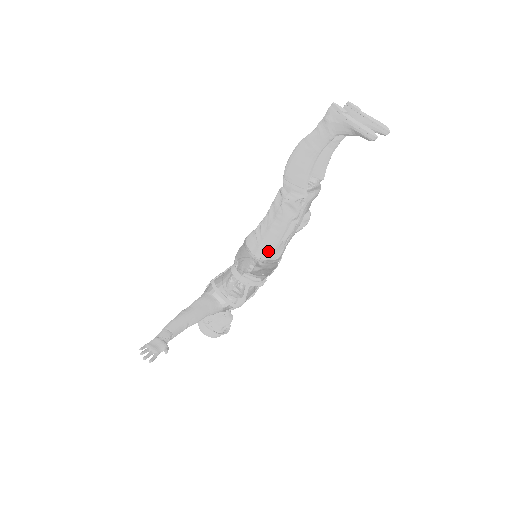
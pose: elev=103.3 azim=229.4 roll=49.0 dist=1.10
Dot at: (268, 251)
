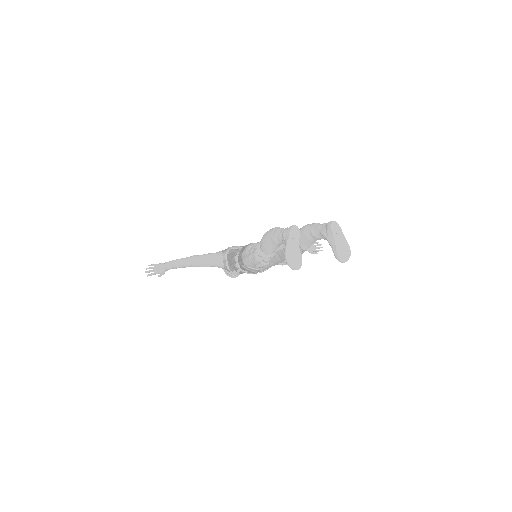
Dot at: (248, 264)
